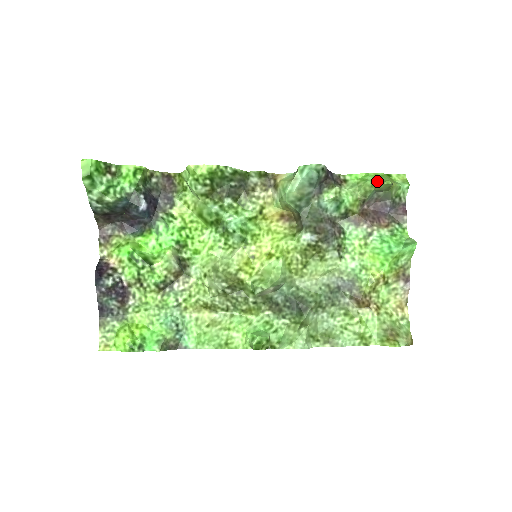
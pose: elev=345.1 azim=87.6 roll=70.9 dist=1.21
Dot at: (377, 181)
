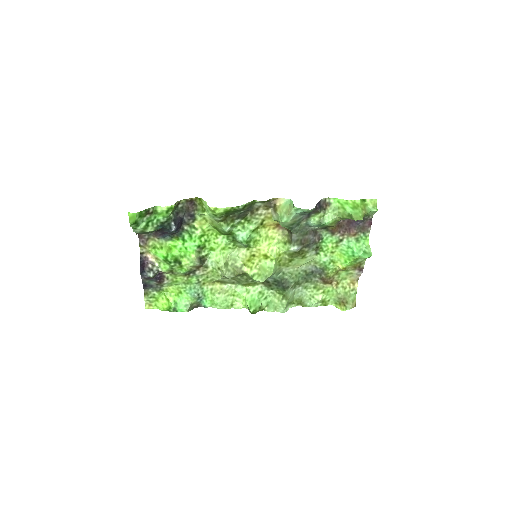
Dot at: (352, 215)
